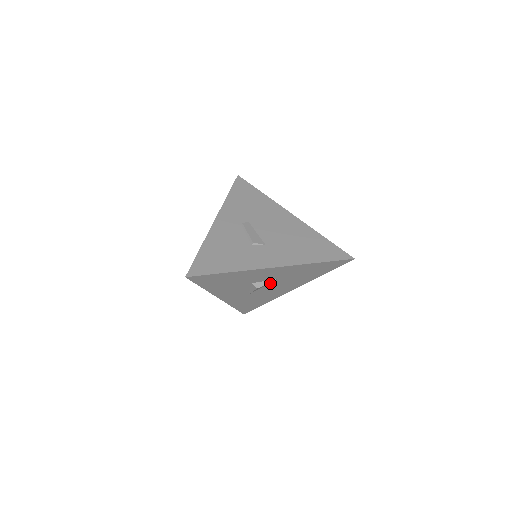
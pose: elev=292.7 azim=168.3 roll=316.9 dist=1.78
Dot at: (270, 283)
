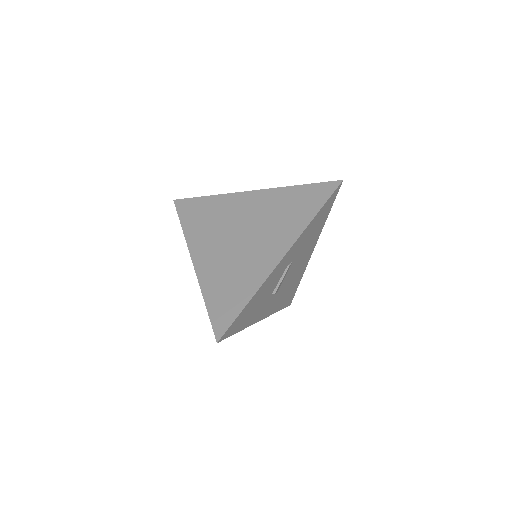
Dot at: occluded
